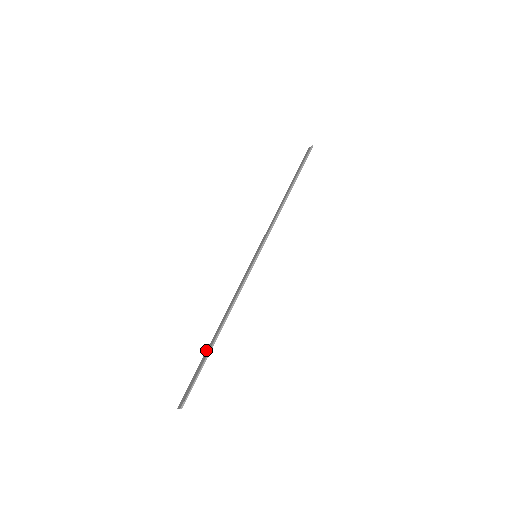
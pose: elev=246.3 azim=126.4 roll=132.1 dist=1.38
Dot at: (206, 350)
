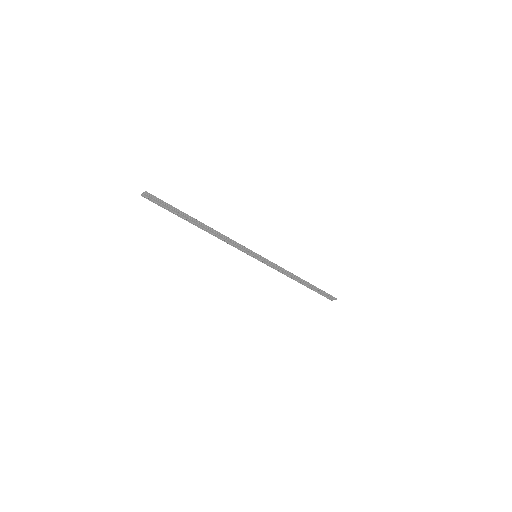
Dot at: (184, 218)
